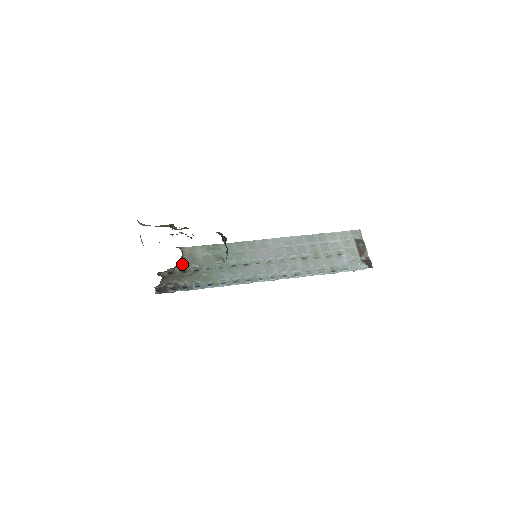
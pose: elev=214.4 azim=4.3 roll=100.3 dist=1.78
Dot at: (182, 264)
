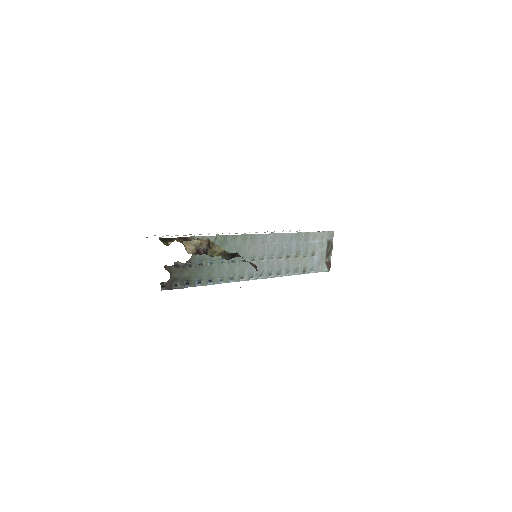
Dot at: (190, 258)
